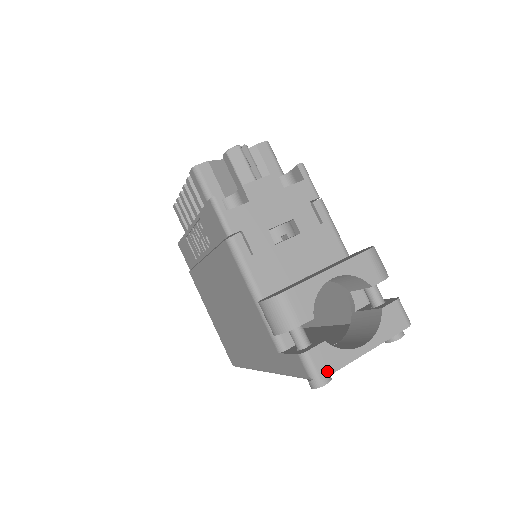
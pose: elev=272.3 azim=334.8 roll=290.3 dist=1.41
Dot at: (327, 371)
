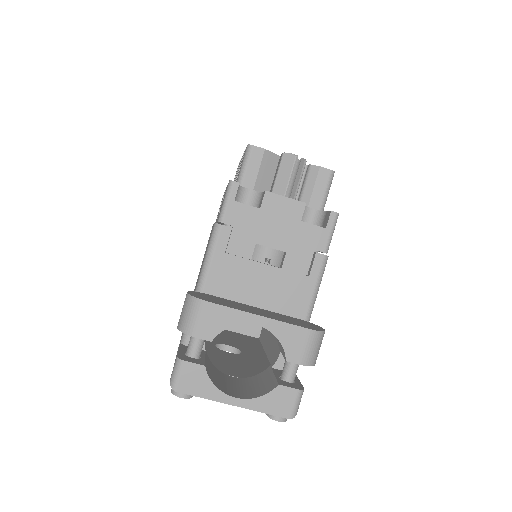
Dot at: (186, 389)
